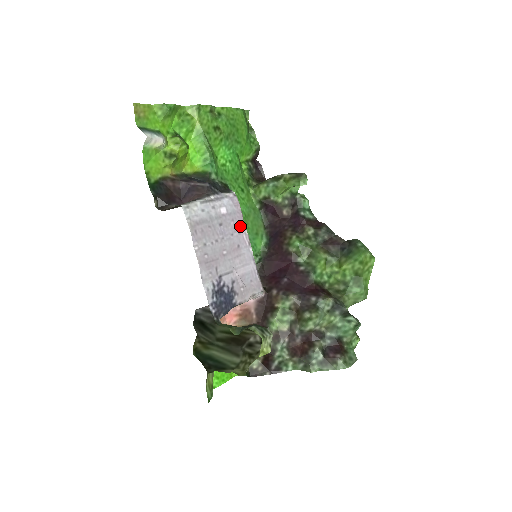
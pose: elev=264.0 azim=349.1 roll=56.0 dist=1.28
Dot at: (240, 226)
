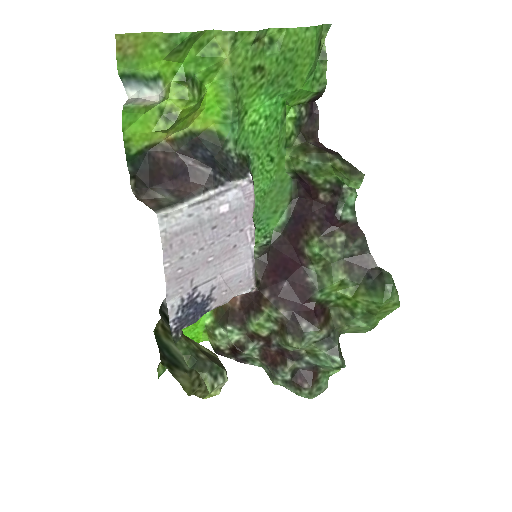
Dot at: (245, 222)
